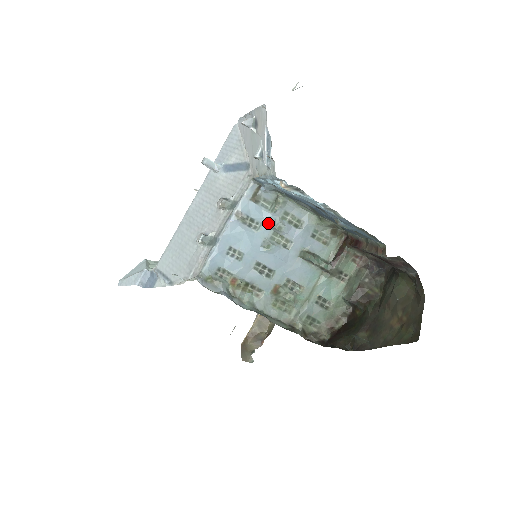
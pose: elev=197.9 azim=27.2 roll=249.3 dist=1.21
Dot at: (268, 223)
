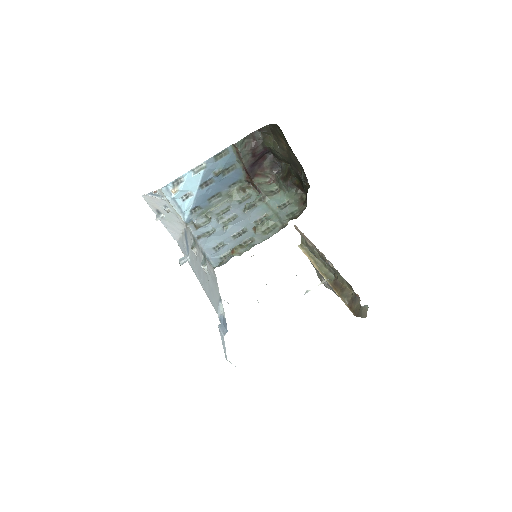
Dot at: (215, 224)
